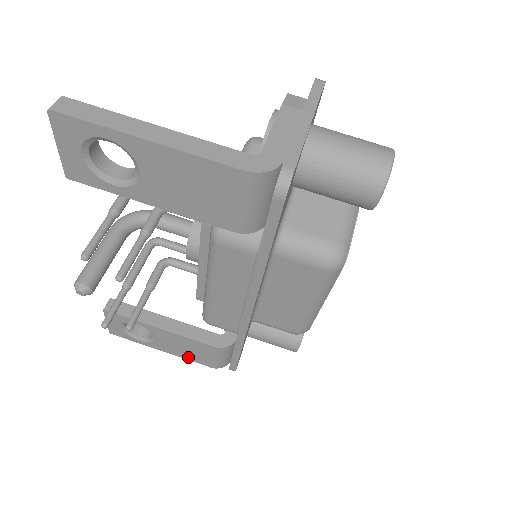
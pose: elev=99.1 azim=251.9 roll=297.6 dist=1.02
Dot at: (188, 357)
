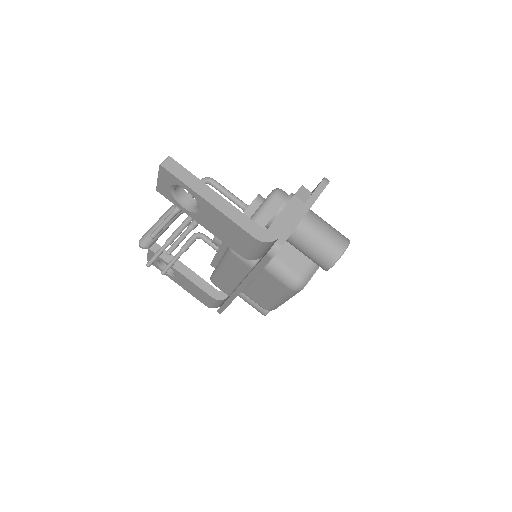
Dot at: (193, 294)
